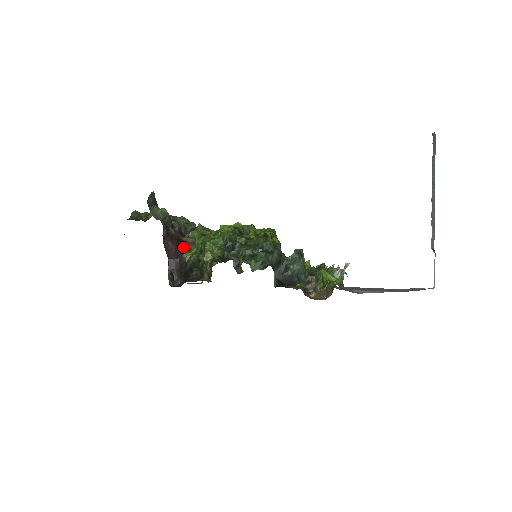
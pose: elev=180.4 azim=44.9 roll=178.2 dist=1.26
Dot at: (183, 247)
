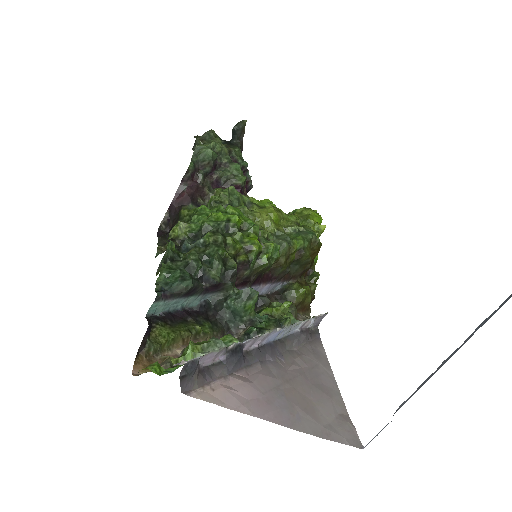
Dot at: (196, 200)
